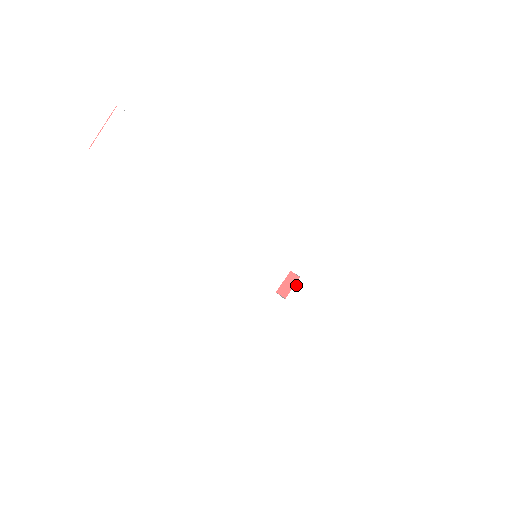
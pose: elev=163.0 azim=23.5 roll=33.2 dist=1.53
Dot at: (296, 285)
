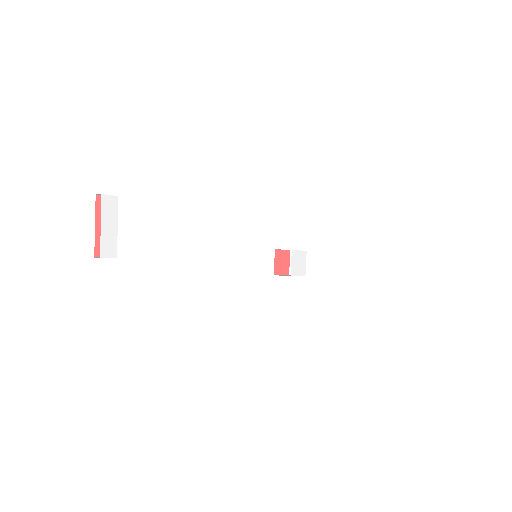
Dot at: (292, 259)
